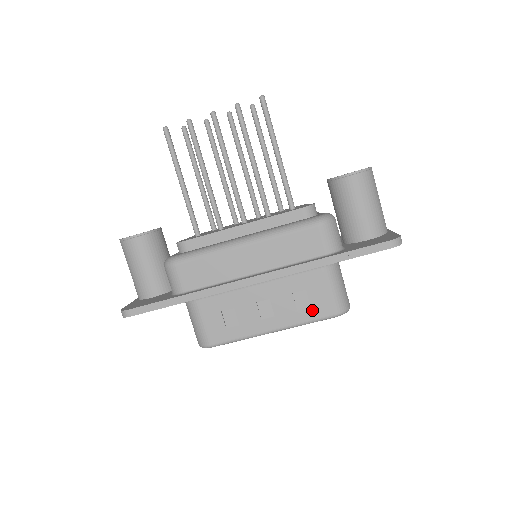
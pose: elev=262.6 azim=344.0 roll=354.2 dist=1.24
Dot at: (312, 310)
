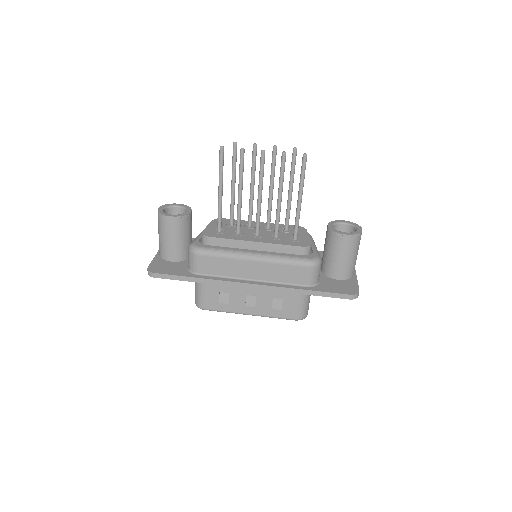
Dot at: (282, 312)
